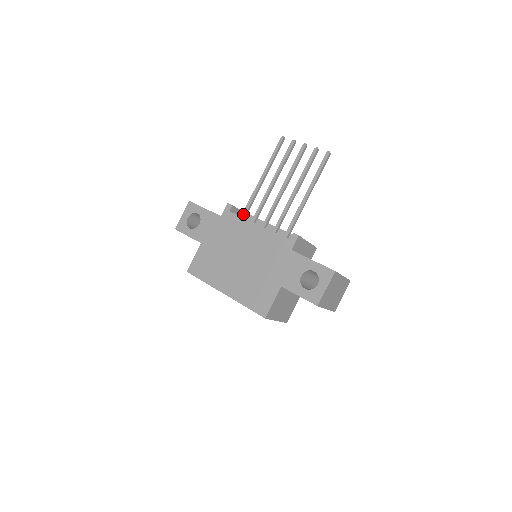
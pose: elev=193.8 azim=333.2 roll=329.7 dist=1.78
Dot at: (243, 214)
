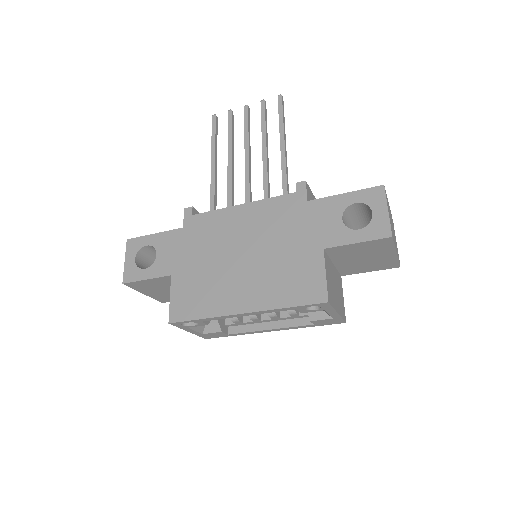
Dot at: occluded
